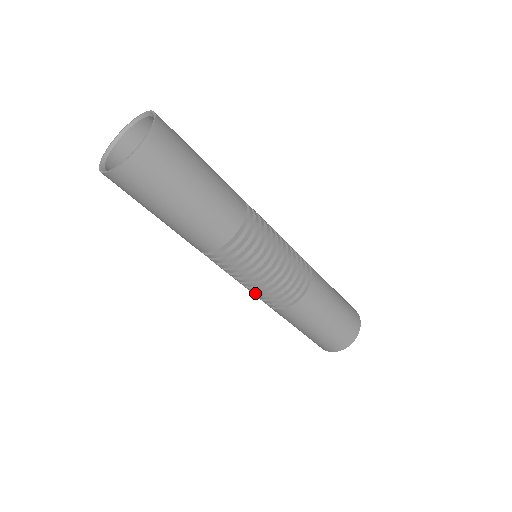
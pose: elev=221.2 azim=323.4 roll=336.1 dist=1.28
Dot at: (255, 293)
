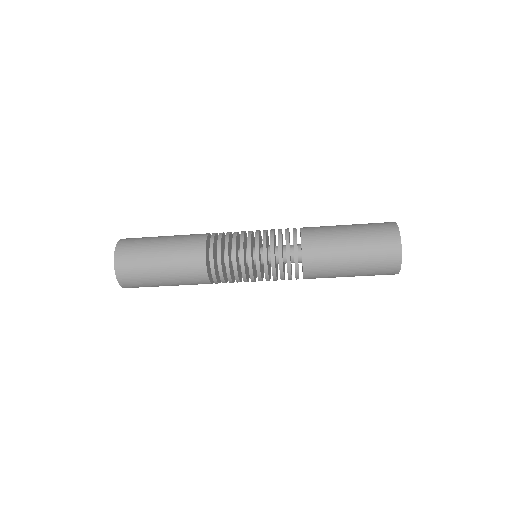
Dot at: occluded
